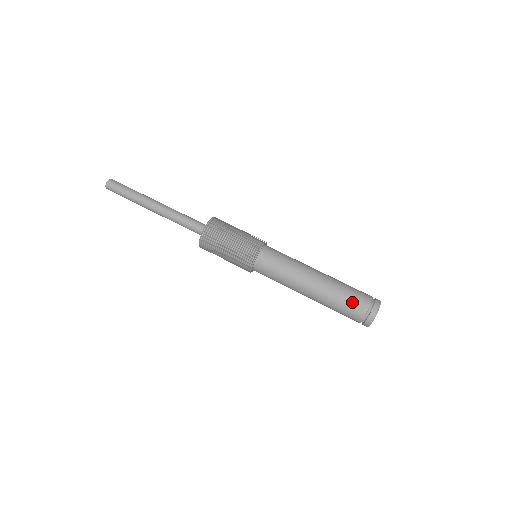
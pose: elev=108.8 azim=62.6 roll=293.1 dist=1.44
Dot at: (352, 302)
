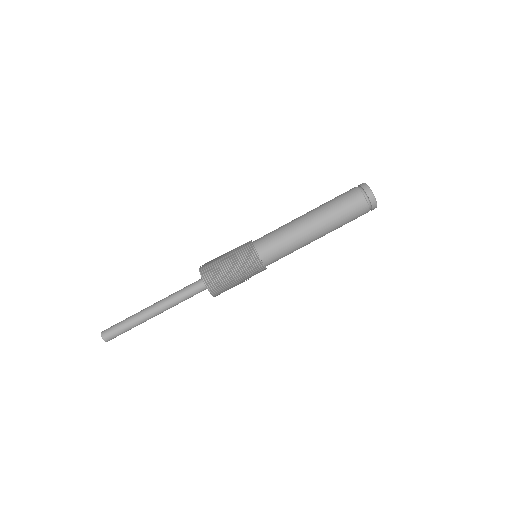
Dot at: occluded
